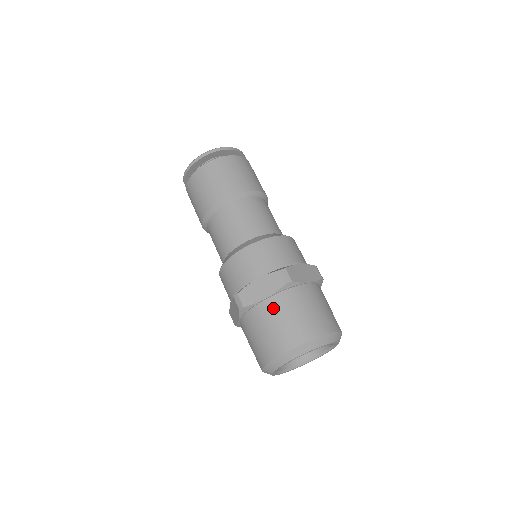
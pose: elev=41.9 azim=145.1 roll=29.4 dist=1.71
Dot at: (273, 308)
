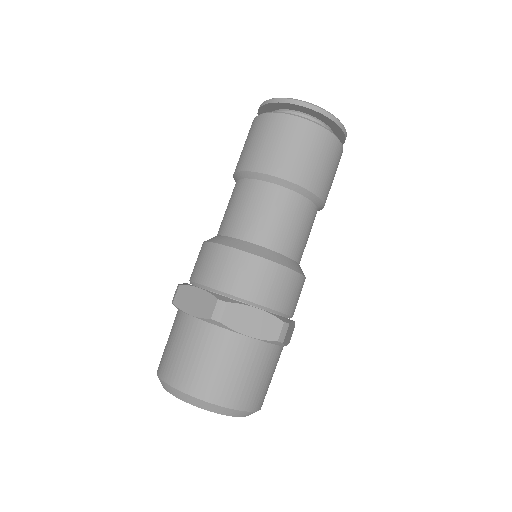
Dot at: (188, 330)
